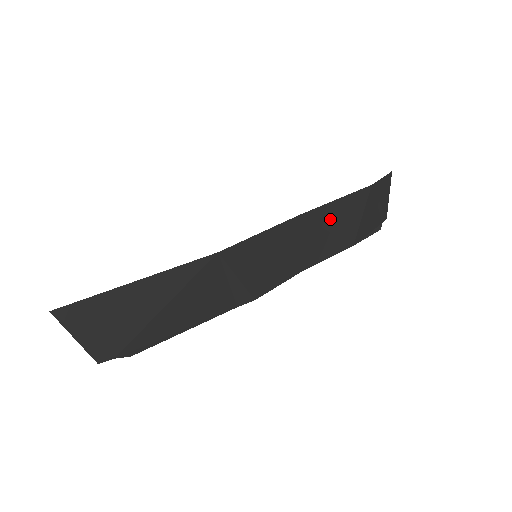
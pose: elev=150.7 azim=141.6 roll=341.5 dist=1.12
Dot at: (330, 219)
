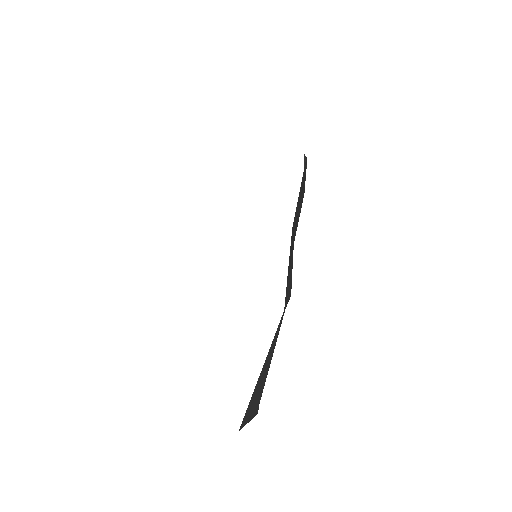
Dot at: (298, 204)
